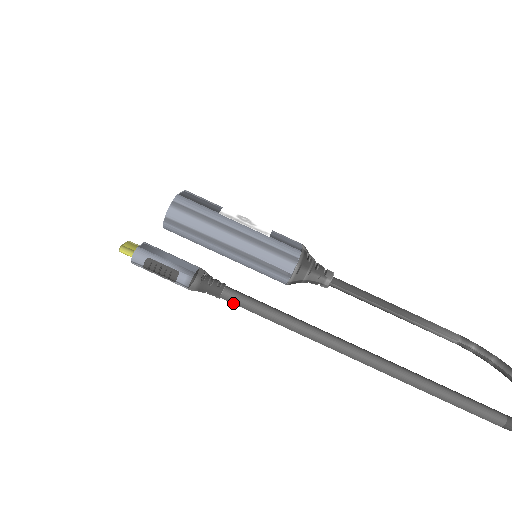
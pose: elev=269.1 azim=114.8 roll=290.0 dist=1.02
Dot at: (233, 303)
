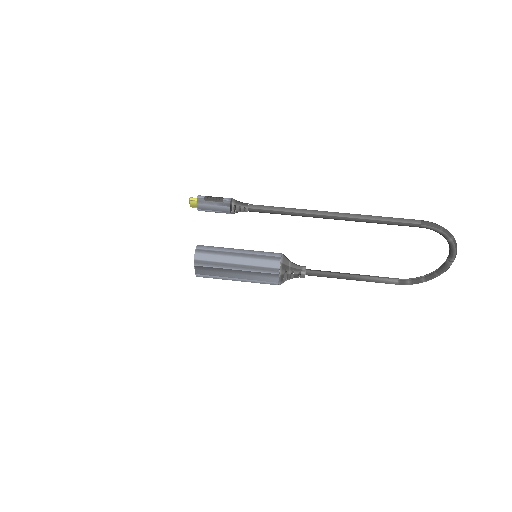
Dot at: (256, 208)
